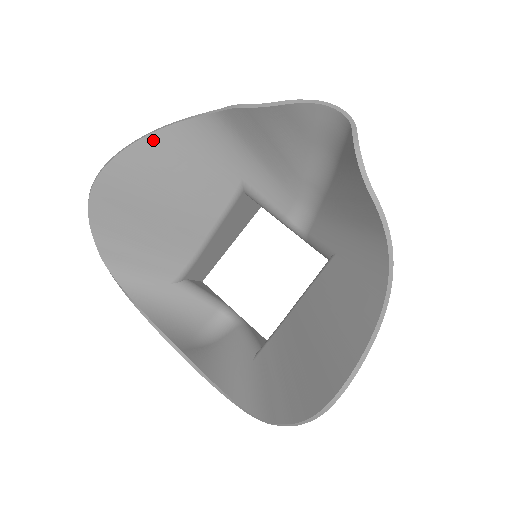
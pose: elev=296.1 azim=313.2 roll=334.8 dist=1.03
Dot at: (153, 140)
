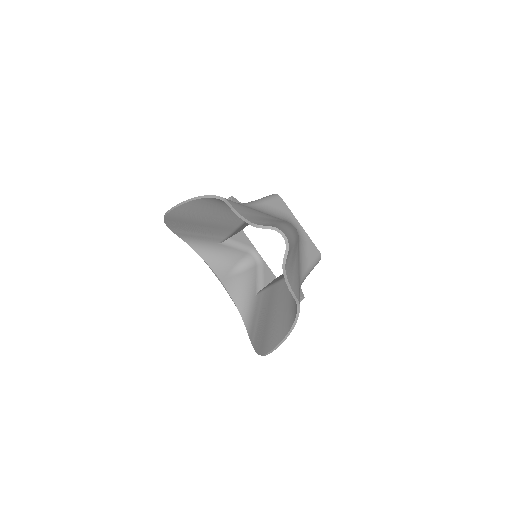
Dot at: (192, 203)
